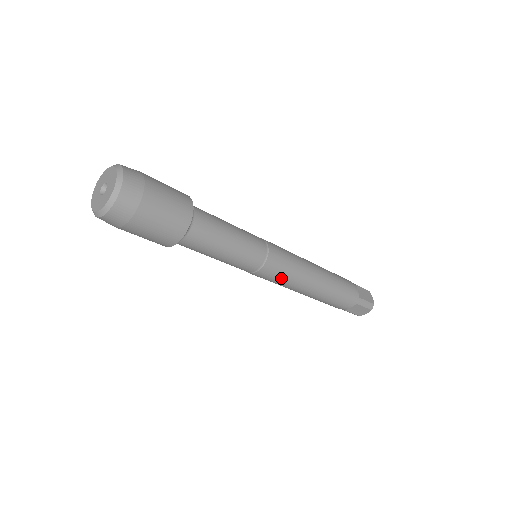
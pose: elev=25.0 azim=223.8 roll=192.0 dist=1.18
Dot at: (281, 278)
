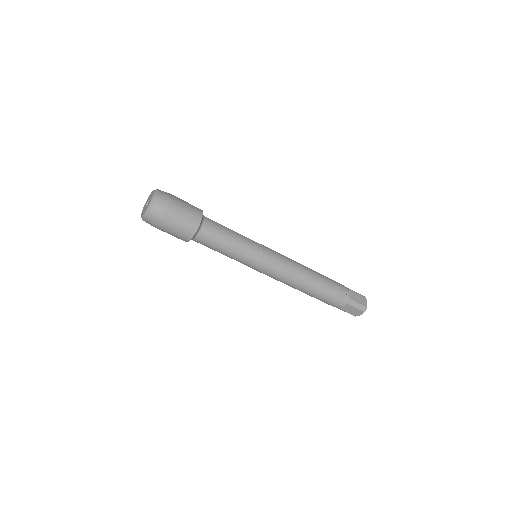
Dot at: (274, 273)
